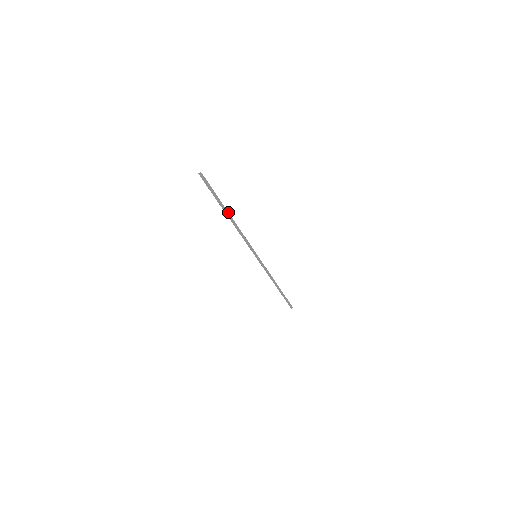
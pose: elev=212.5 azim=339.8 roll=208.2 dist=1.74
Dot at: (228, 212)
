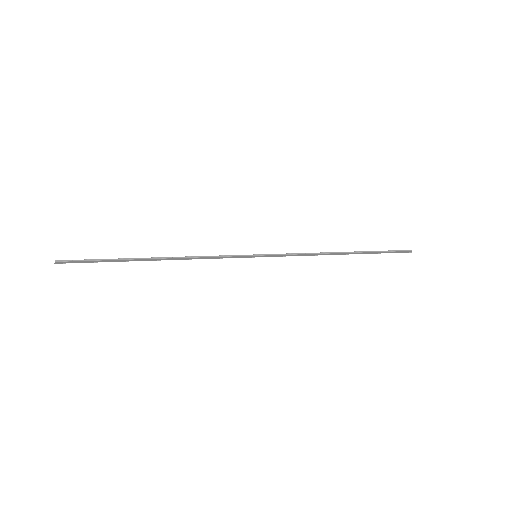
Dot at: (146, 260)
